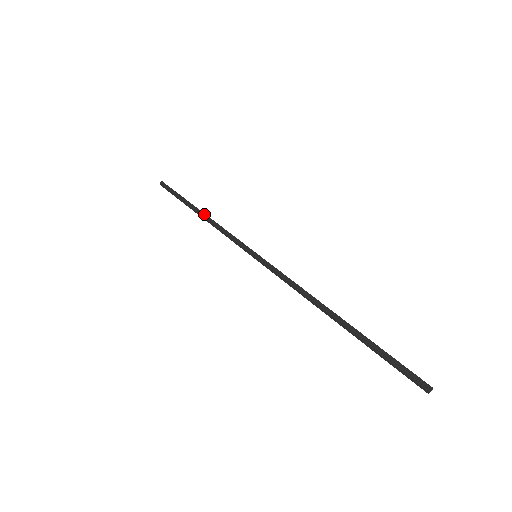
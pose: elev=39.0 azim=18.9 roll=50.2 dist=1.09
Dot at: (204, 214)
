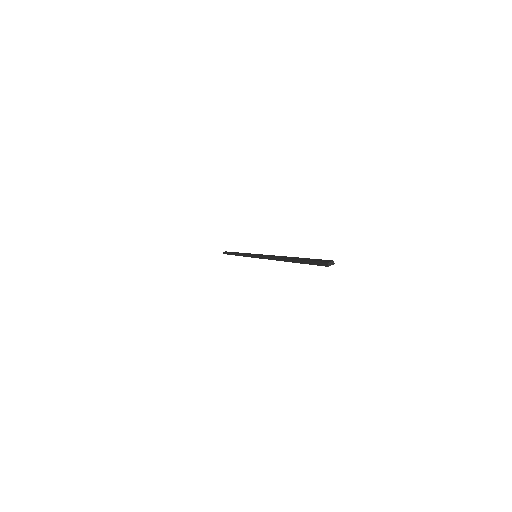
Dot at: (238, 252)
